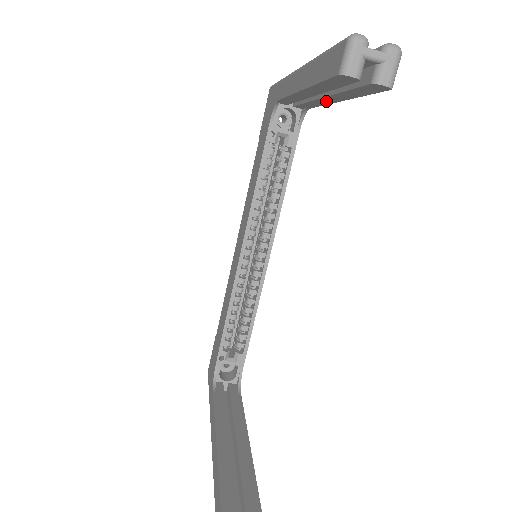
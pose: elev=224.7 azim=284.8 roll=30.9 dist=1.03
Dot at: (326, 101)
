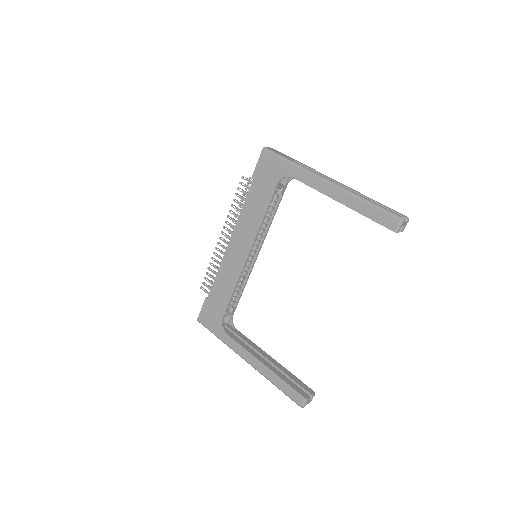
Dot at: occluded
